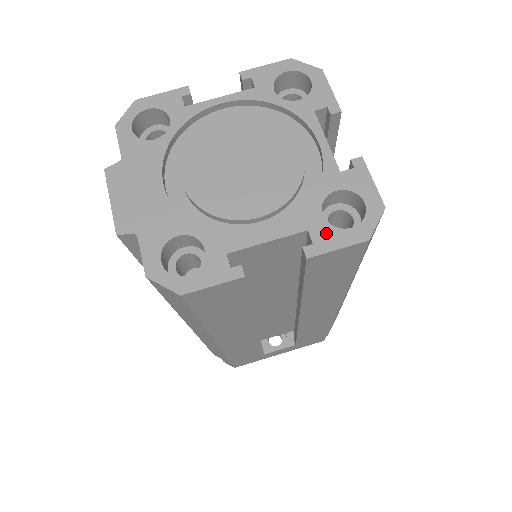
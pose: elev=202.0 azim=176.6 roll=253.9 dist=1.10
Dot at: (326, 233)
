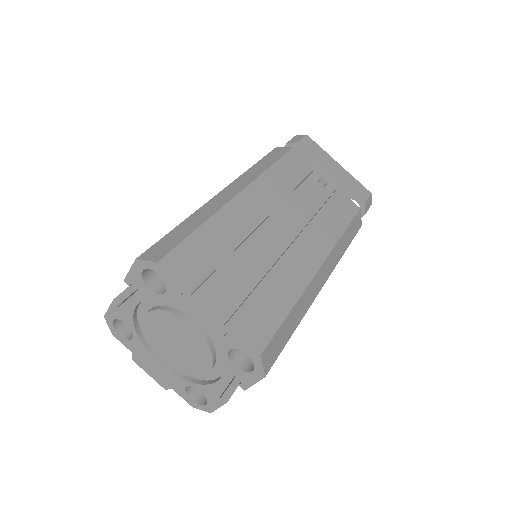
Dot at: (243, 376)
